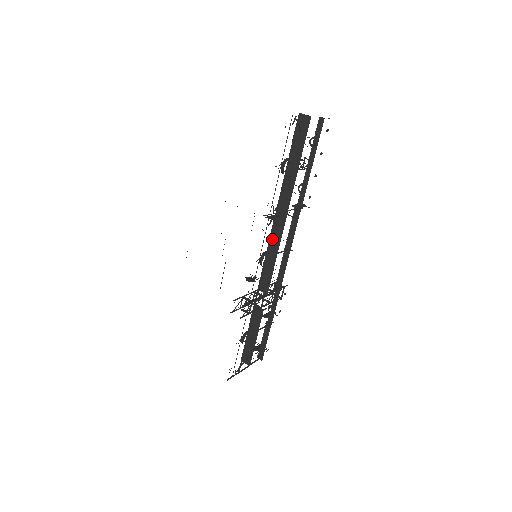
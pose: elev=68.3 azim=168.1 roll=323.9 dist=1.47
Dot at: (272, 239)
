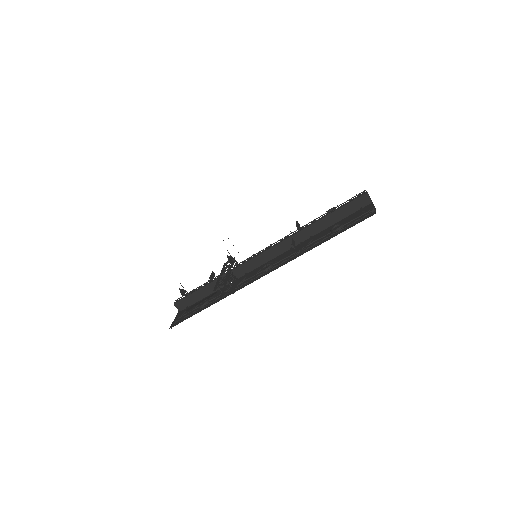
Dot at: (274, 249)
